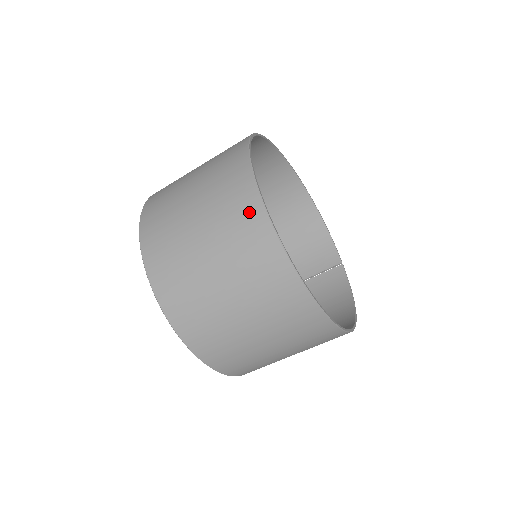
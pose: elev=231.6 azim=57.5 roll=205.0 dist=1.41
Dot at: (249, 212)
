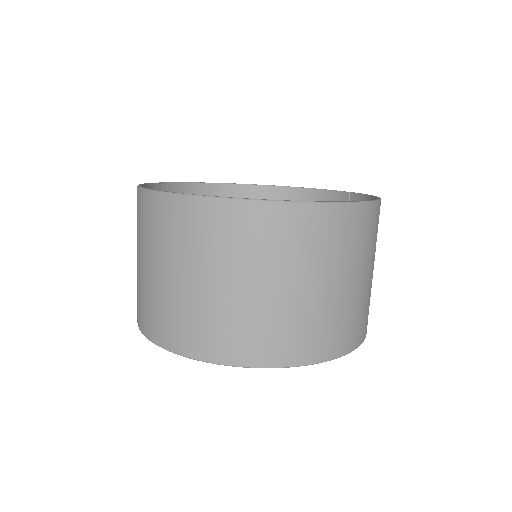
Dot at: (151, 208)
